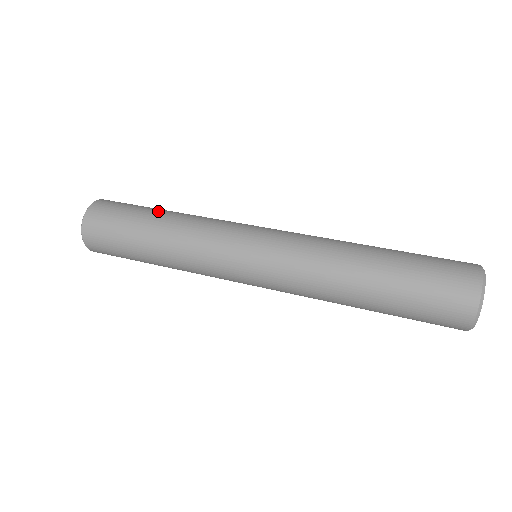
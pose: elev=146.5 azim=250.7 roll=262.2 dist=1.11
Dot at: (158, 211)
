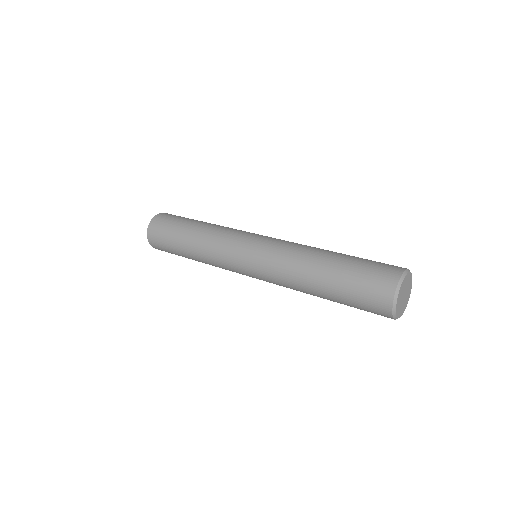
Dot at: (189, 226)
